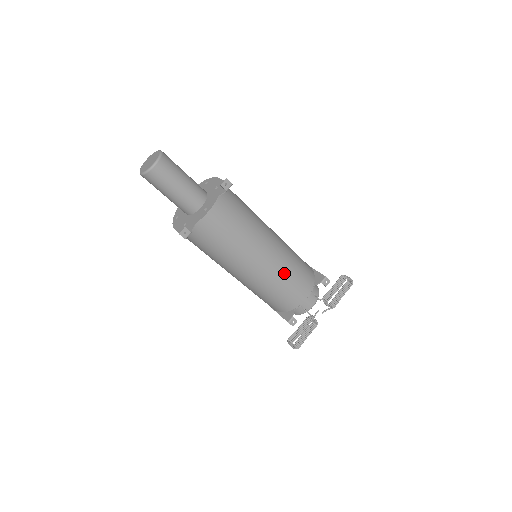
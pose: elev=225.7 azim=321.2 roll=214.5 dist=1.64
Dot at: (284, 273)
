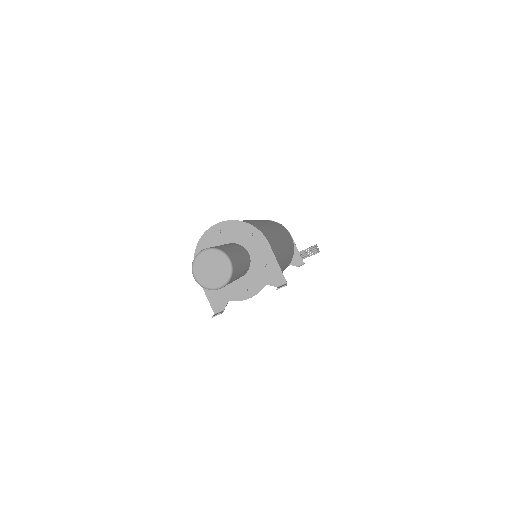
Dot at: occluded
